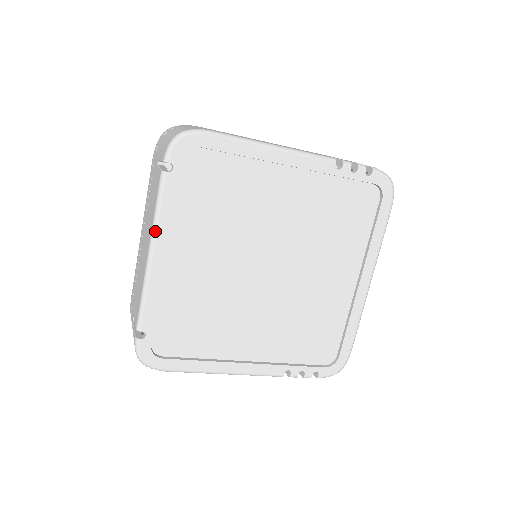
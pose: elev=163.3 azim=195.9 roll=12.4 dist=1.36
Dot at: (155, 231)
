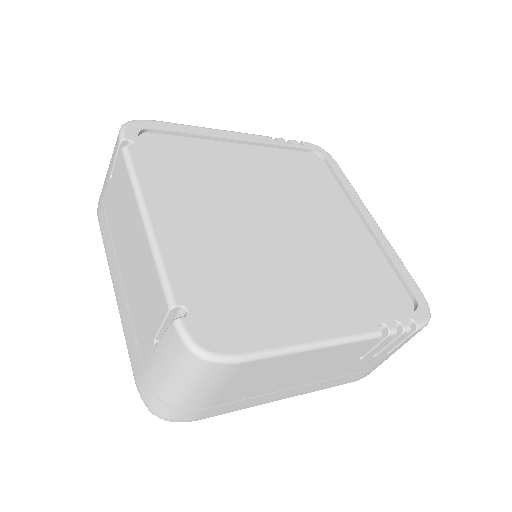
Dot at: (140, 194)
